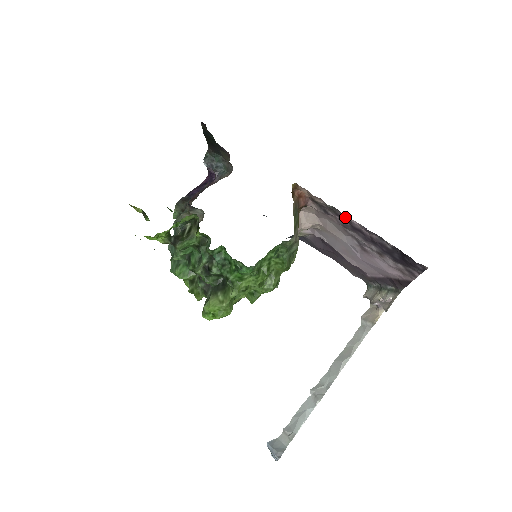
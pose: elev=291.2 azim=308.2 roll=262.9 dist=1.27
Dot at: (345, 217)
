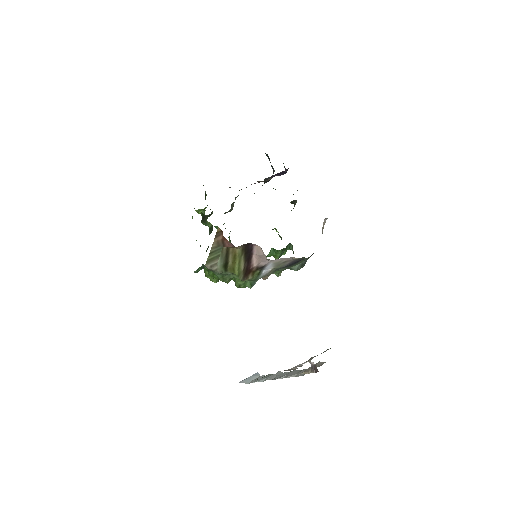
Dot at: occluded
